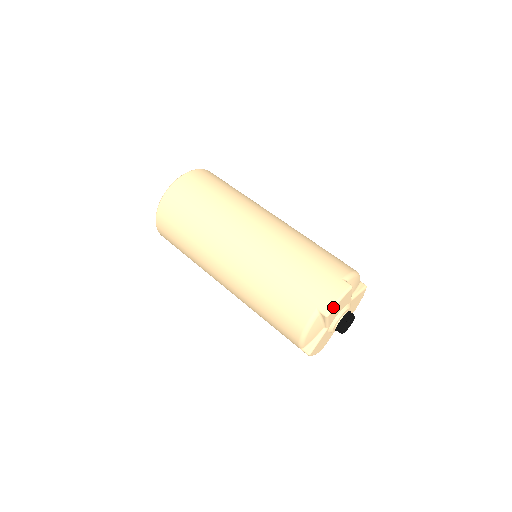
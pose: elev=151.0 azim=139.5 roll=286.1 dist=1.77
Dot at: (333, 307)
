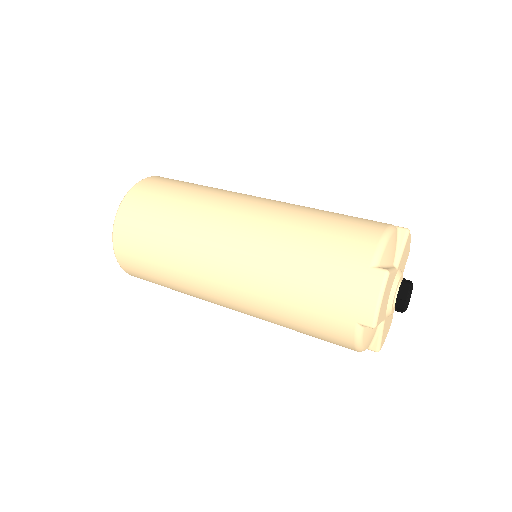
Dot at: (376, 315)
